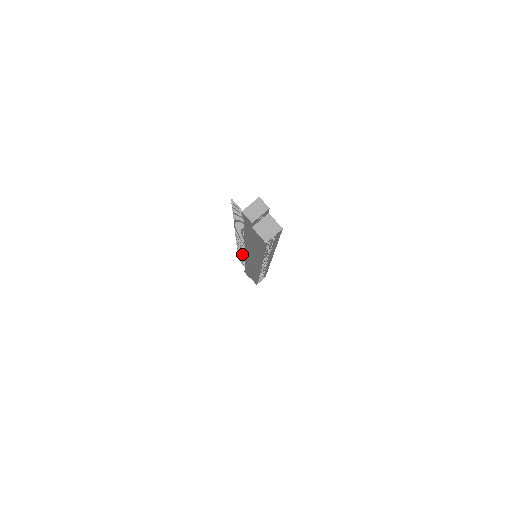
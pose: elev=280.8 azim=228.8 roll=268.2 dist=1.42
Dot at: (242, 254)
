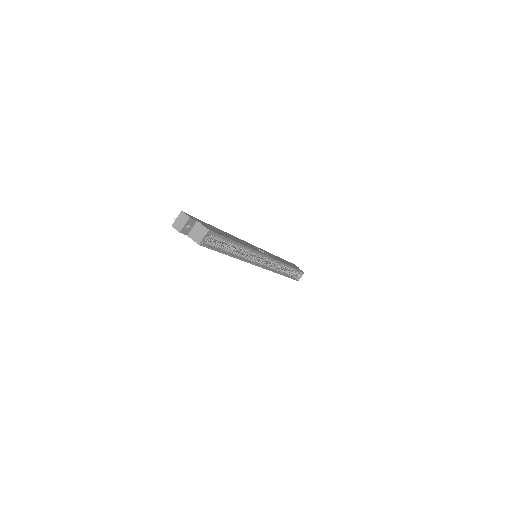
Dot at: occluded
